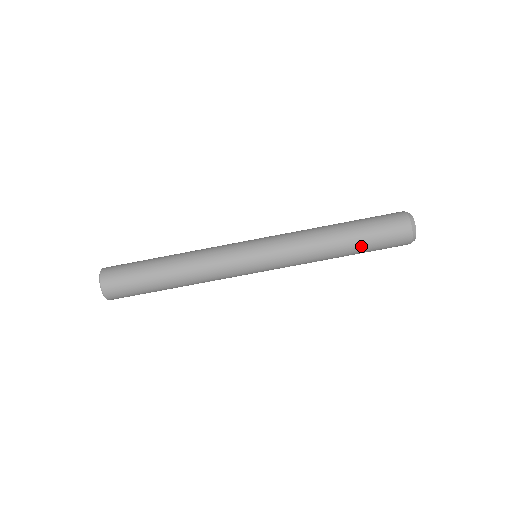
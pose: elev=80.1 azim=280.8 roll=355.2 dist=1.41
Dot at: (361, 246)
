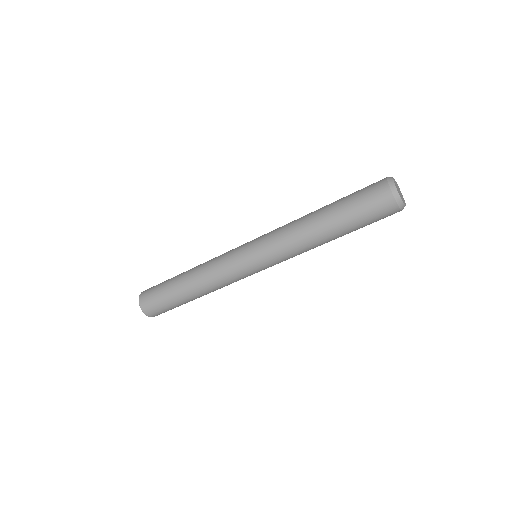
Dot at: occluded
